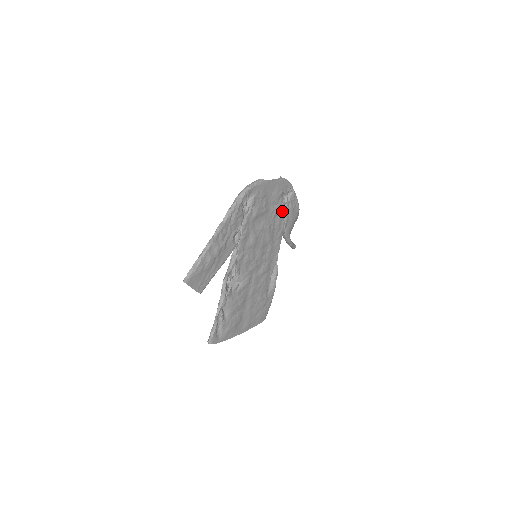
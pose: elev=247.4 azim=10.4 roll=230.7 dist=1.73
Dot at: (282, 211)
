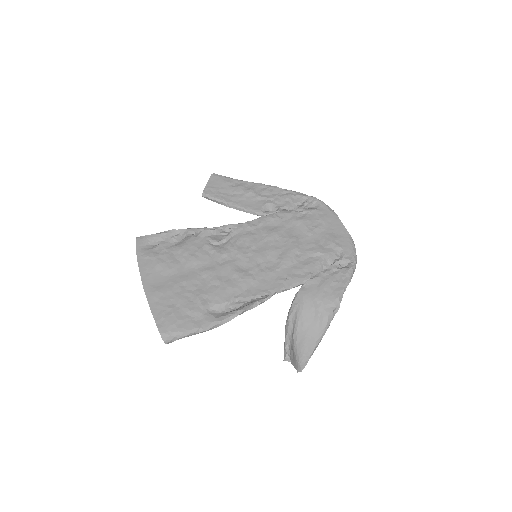
Dot at: (322, 269)
